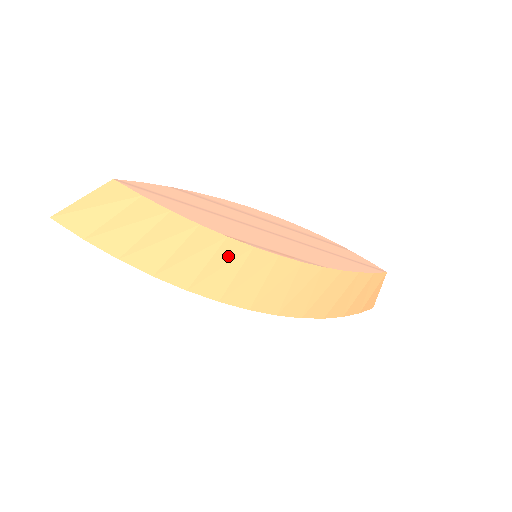
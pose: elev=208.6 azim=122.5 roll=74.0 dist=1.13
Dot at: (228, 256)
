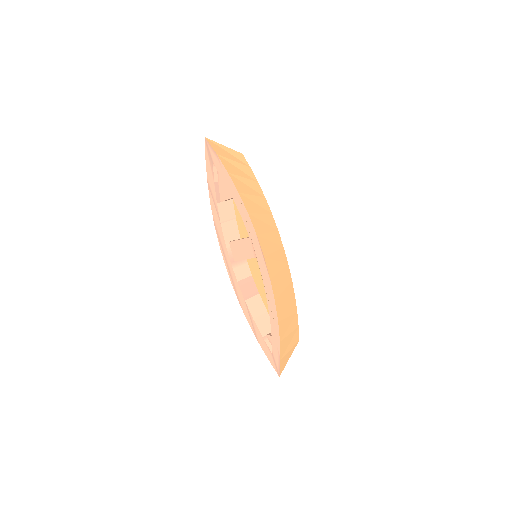
Dot at: (269, 221)
